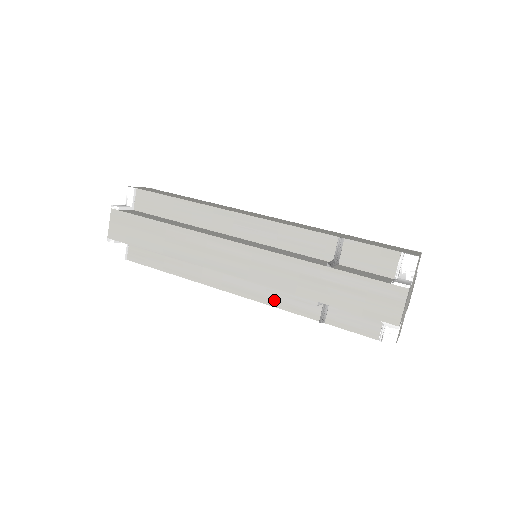
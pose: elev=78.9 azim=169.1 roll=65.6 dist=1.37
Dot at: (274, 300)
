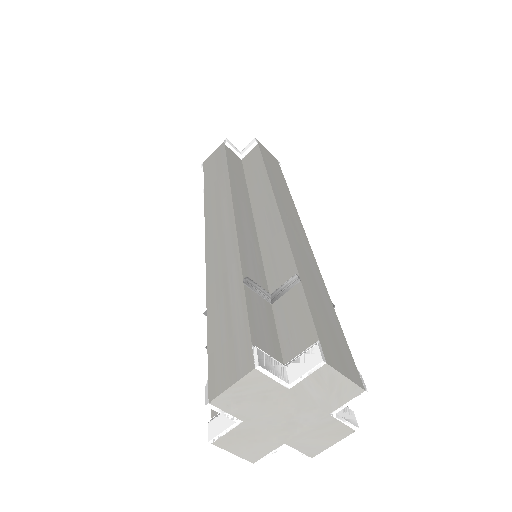
Dot at: occluded
